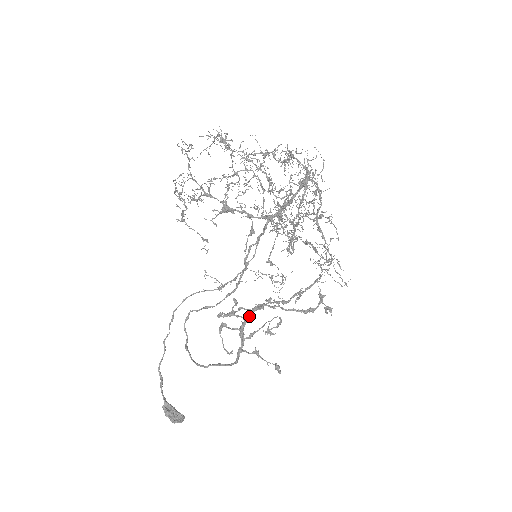
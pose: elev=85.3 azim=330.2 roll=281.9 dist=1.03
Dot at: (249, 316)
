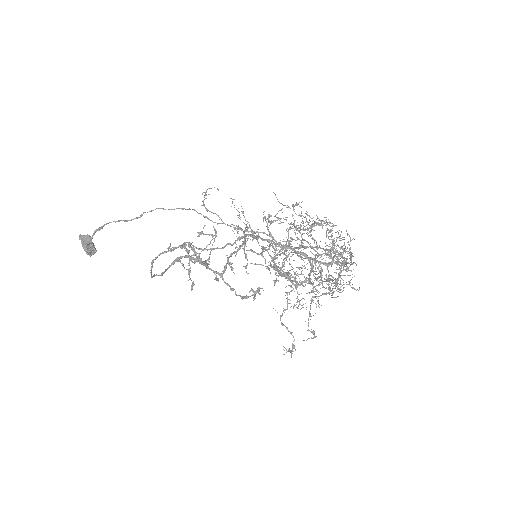
Dot at: (211, 270)
